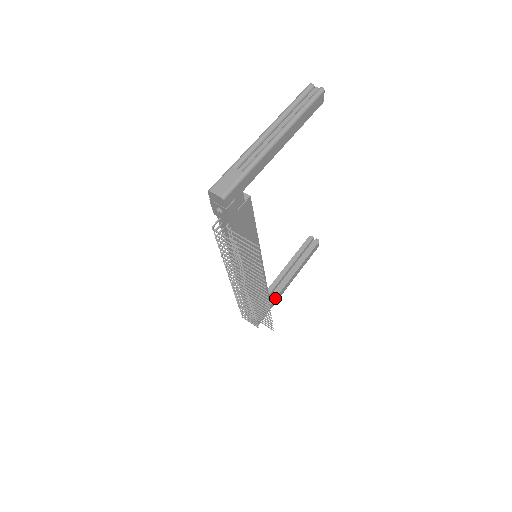
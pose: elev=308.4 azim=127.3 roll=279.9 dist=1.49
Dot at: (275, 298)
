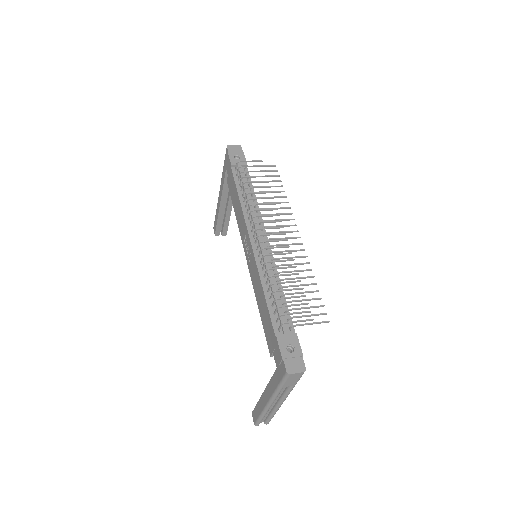
Dot at: occluded
